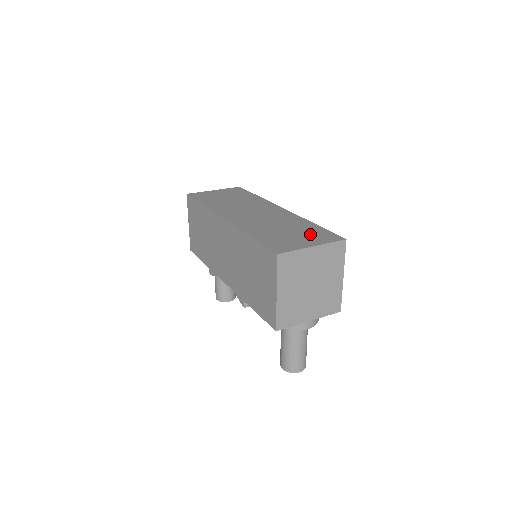
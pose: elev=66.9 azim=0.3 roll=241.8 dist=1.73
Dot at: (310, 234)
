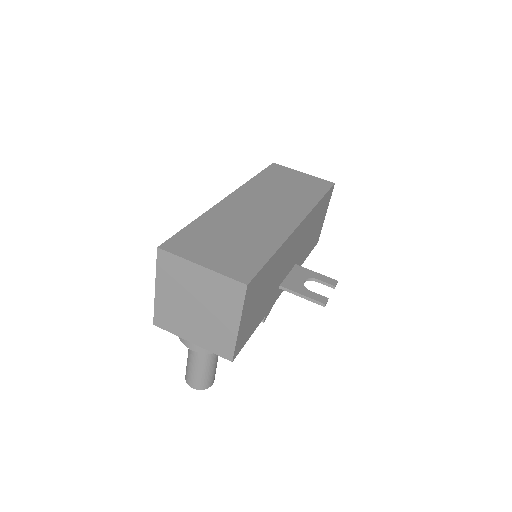
Dot at: (236, 256)
